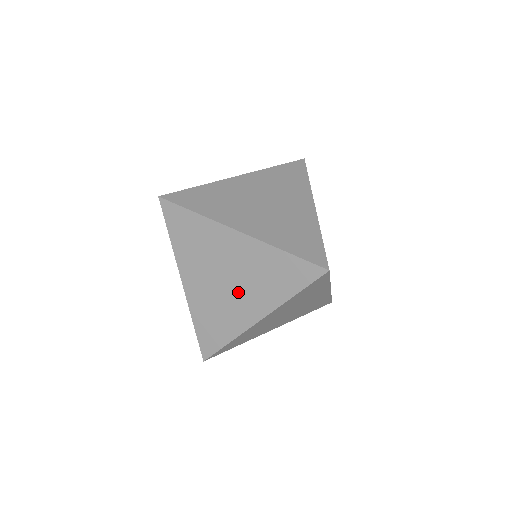
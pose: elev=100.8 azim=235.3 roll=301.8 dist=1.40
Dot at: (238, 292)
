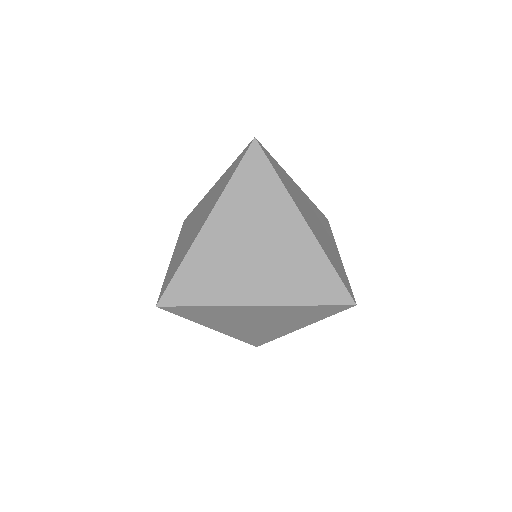
Dot at: (257, 267)
